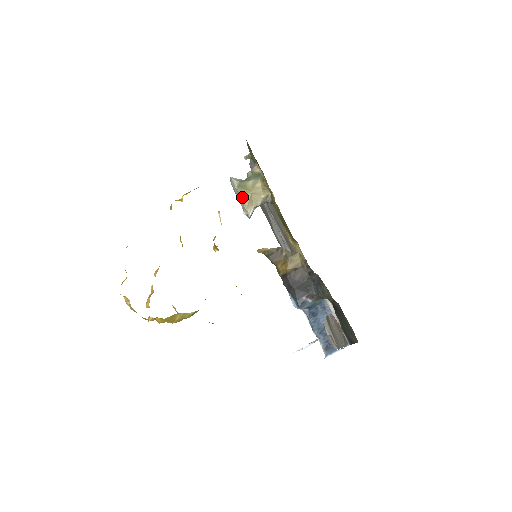
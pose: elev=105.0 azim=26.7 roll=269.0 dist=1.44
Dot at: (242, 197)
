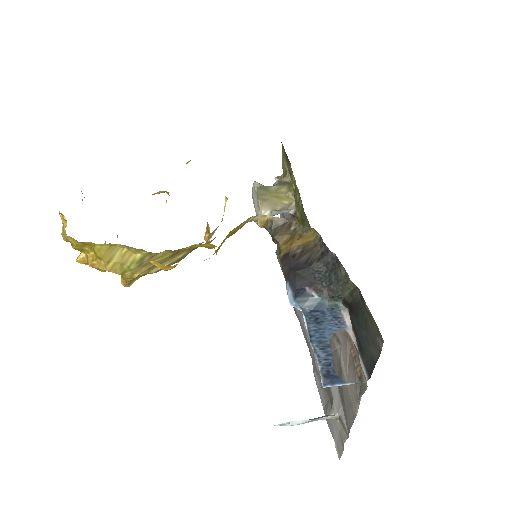
Dot at: (260, 196)
